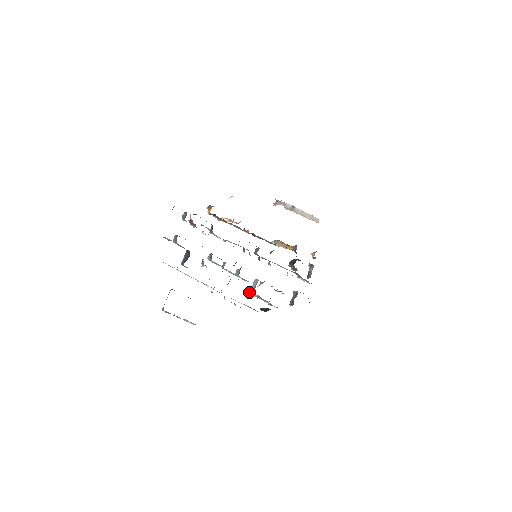
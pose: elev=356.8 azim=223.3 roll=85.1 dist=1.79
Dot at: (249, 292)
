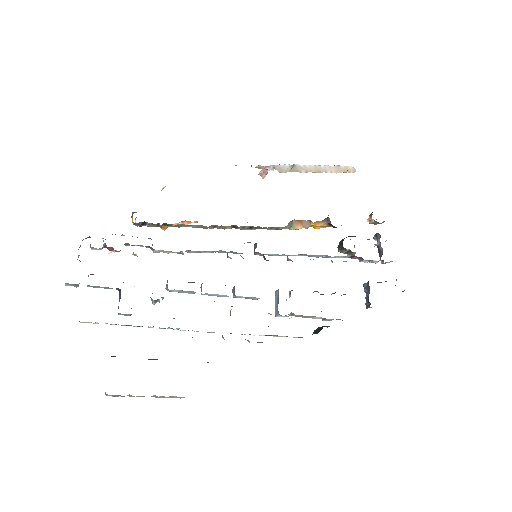
Dot at: (268, 313)
